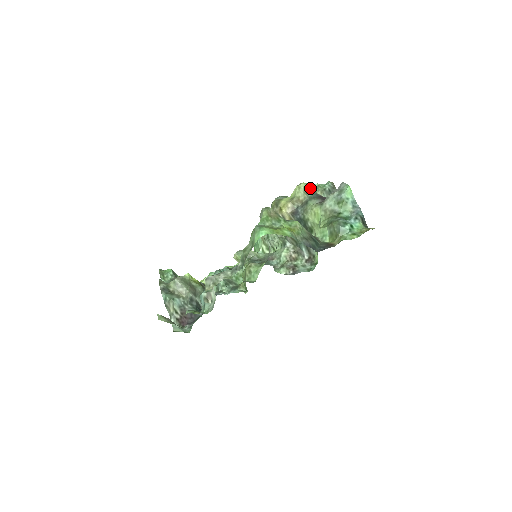
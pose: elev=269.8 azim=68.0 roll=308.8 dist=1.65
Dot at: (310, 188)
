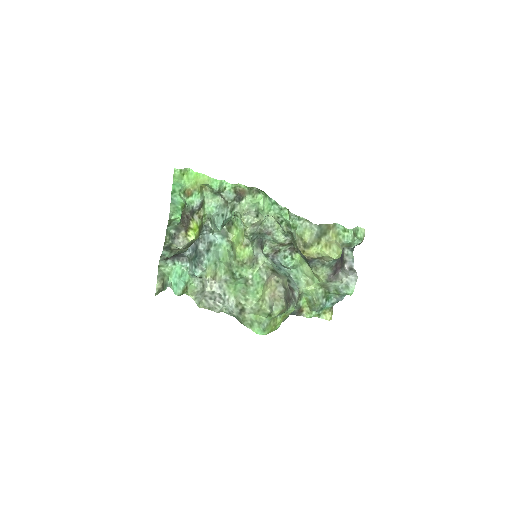
Dot at: occluded
